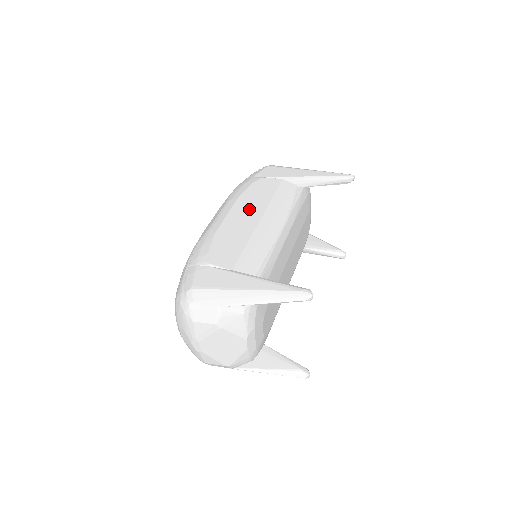
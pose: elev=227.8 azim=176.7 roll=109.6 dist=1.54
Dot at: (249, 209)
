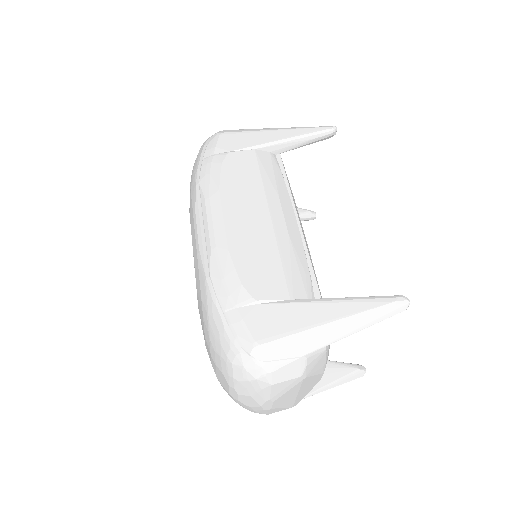
Dot at: (246, 203)
